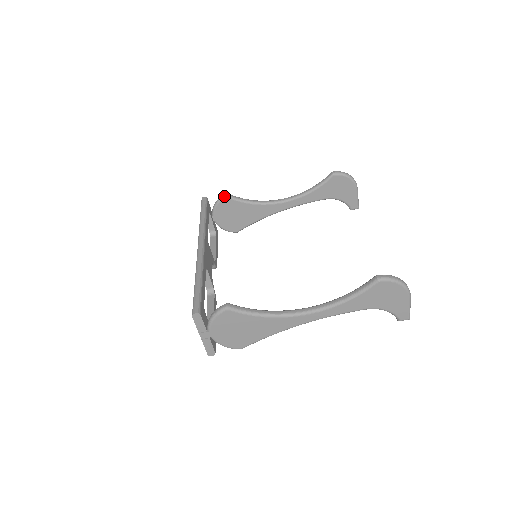
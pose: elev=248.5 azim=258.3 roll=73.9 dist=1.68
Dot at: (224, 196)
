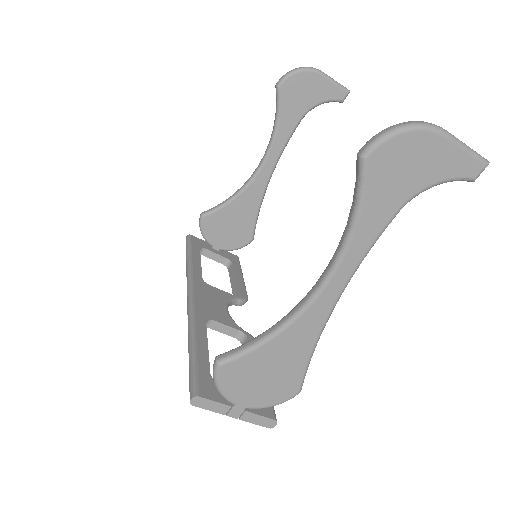
Dot at: (200, 219)
